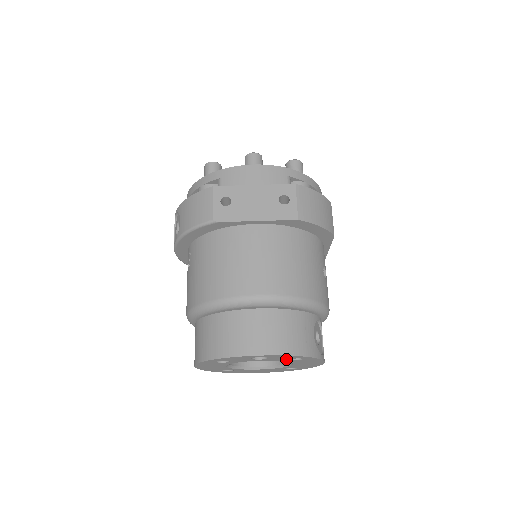
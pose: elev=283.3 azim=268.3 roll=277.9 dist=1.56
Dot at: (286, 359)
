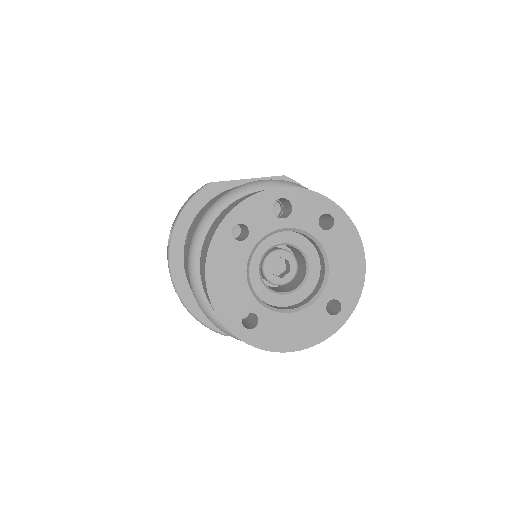
Dot at: (314, 221)
